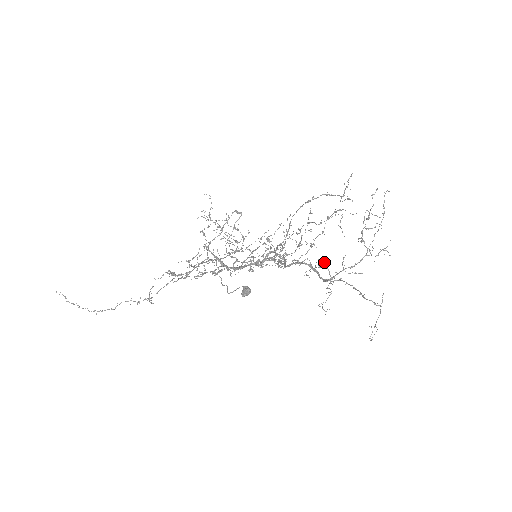
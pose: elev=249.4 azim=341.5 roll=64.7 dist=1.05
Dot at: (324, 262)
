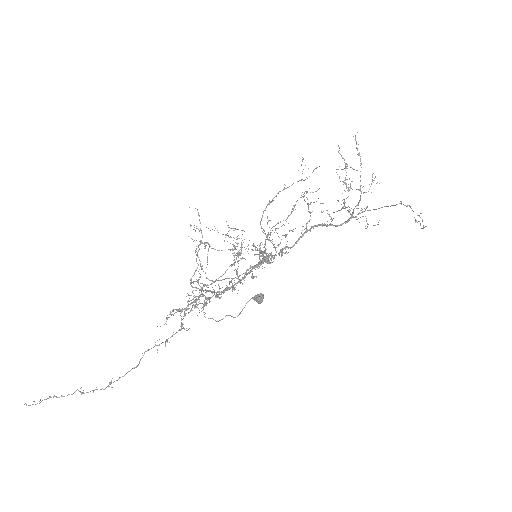
Dot at: occluded
